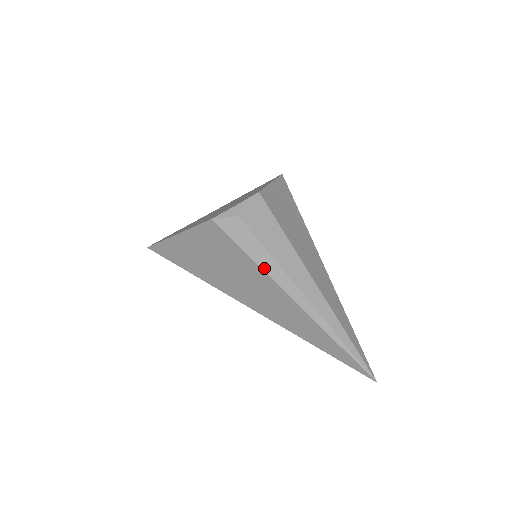
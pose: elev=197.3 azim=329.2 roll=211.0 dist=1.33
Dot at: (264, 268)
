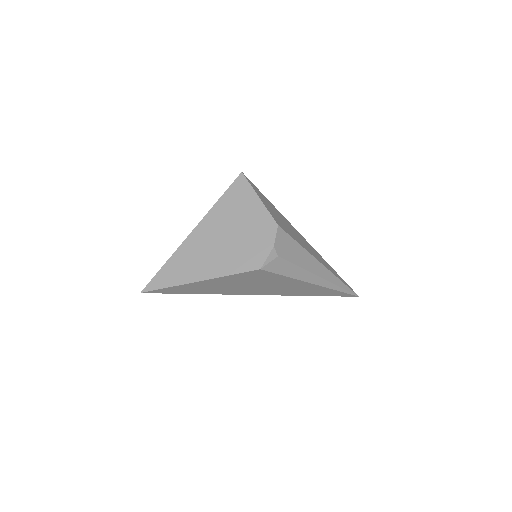
Dot at: (301, 279)
